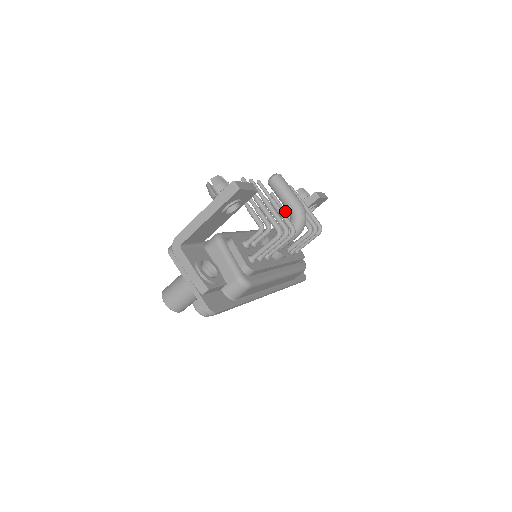
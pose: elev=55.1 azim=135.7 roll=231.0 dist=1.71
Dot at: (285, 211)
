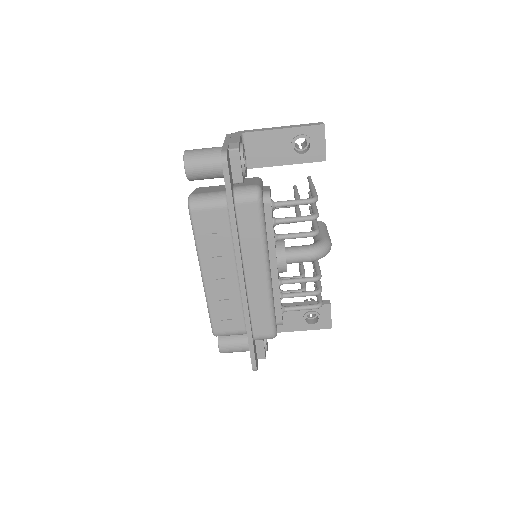
Dot at: (303, 266)
